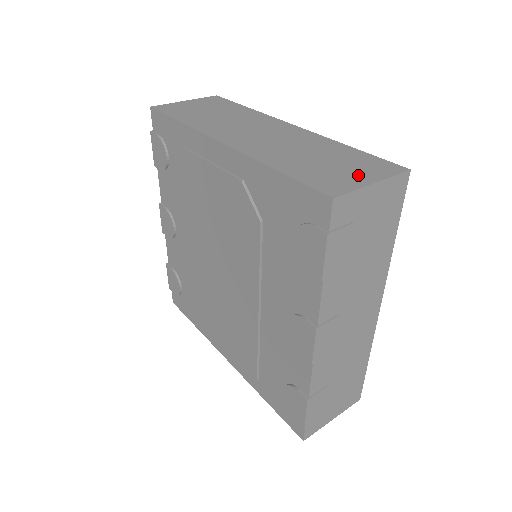
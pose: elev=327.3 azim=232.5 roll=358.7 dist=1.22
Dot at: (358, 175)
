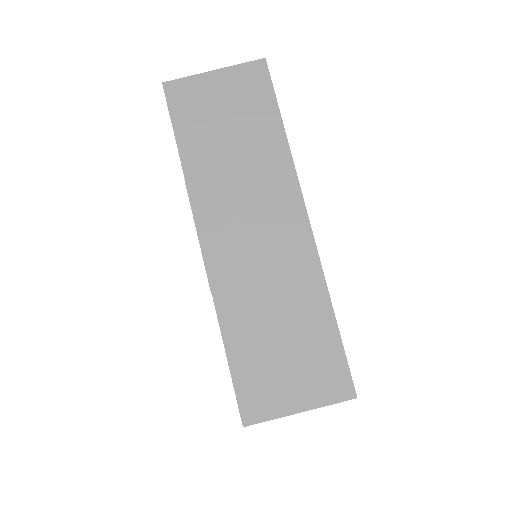
Dot at: (295, 390)
